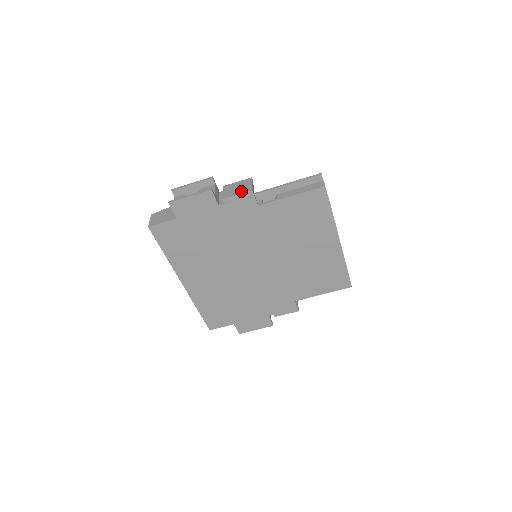
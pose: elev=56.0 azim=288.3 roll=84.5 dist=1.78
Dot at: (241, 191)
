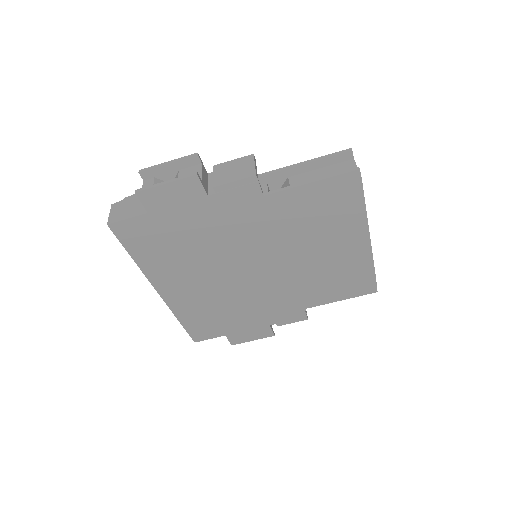
Dot at: (240, 175)
